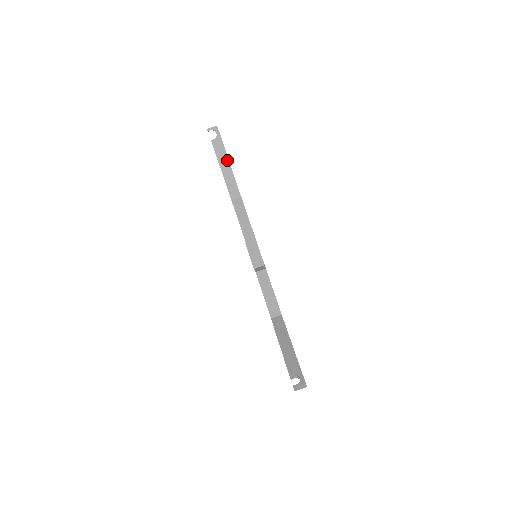
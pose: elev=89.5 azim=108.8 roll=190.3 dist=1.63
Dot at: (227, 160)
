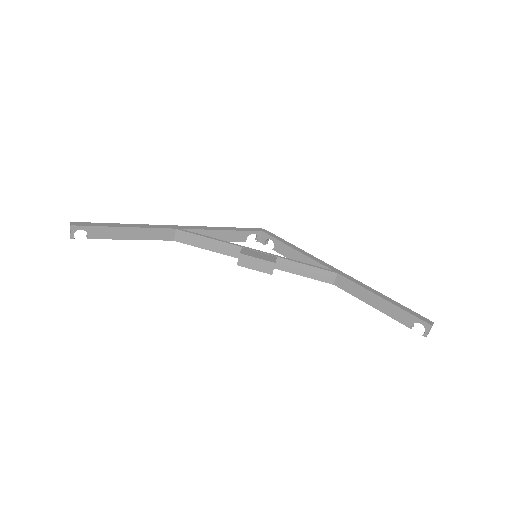
Dot at: (122, 229)
